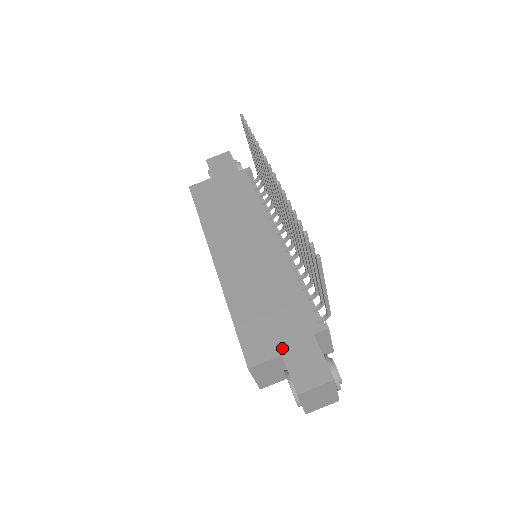
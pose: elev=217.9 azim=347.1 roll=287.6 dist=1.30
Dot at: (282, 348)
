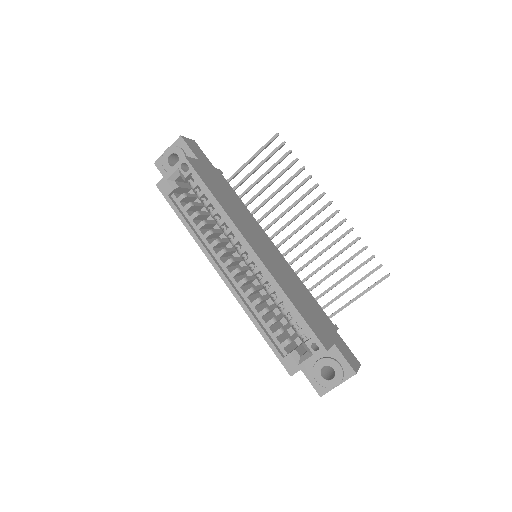
Dot at: (331, 338)
